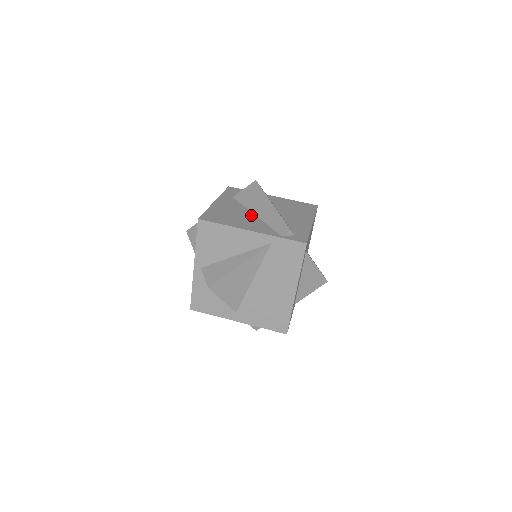
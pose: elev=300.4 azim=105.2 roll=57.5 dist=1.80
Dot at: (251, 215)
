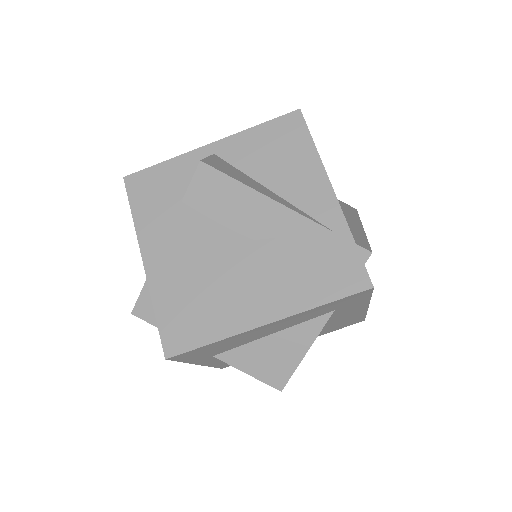
Dot at: occluded
